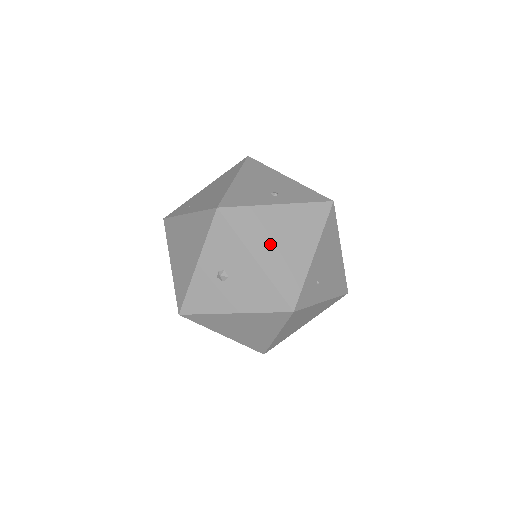
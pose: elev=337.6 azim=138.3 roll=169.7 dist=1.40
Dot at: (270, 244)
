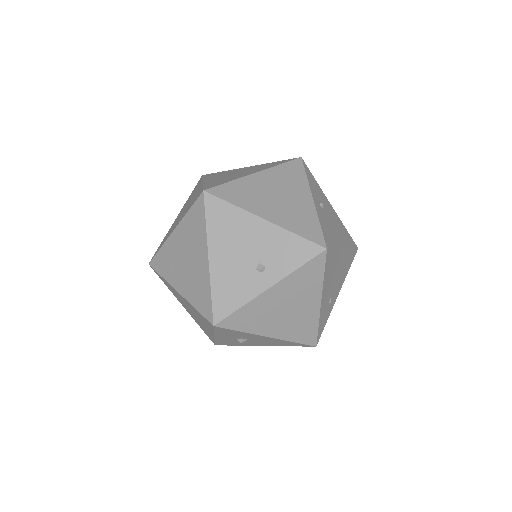
Dot at: (276, 320)
